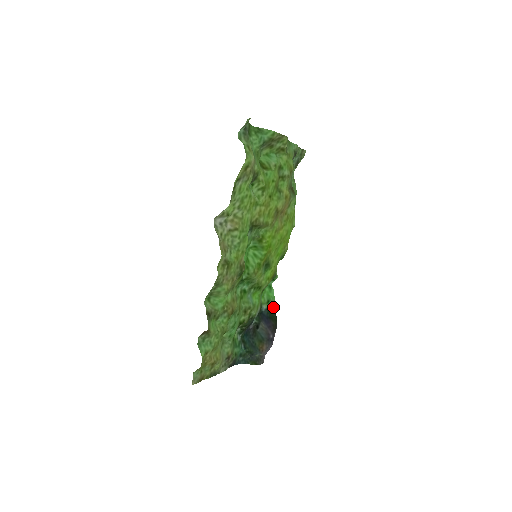
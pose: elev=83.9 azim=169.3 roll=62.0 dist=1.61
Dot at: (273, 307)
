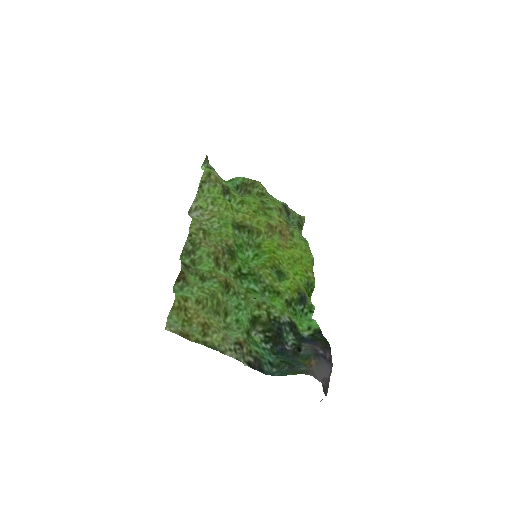
Dot at: (319, 333)
